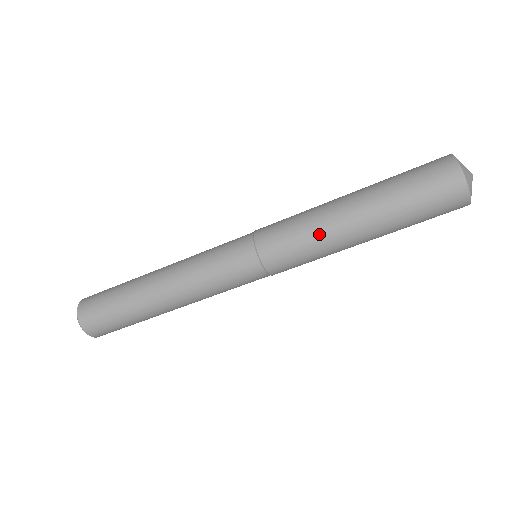
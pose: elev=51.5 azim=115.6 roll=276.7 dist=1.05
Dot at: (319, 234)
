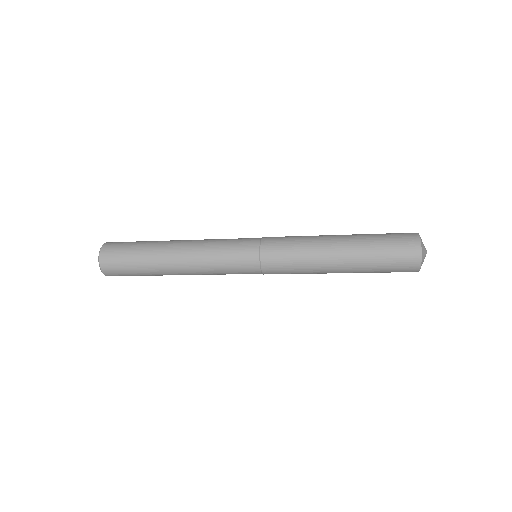
Dot at: (310, 266)
